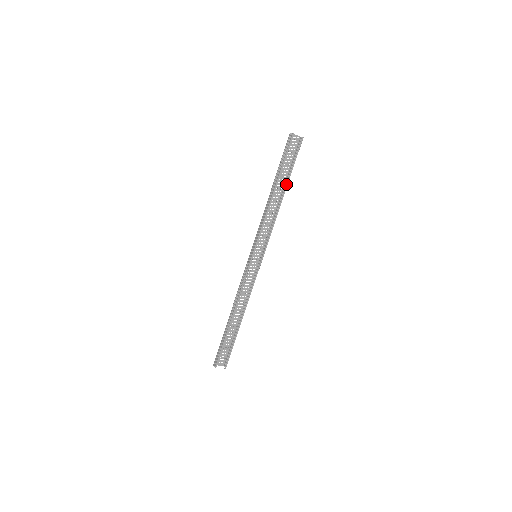
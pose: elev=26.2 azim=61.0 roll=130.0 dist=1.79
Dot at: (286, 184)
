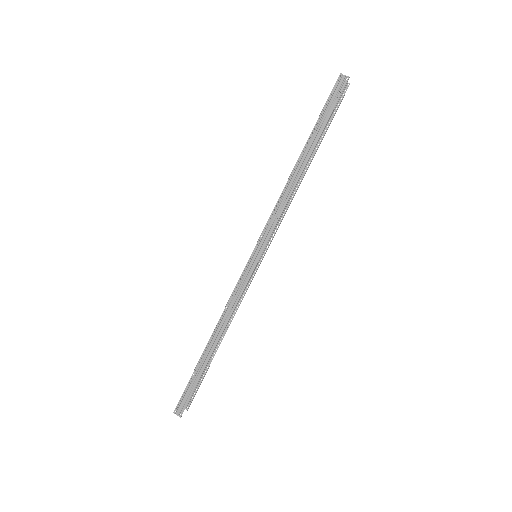
Dot at: (315, 152)
